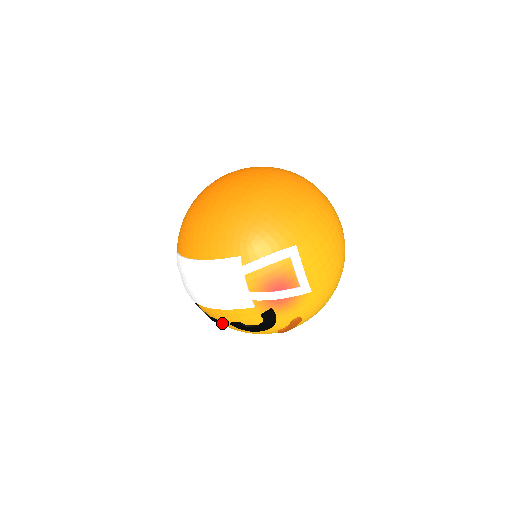
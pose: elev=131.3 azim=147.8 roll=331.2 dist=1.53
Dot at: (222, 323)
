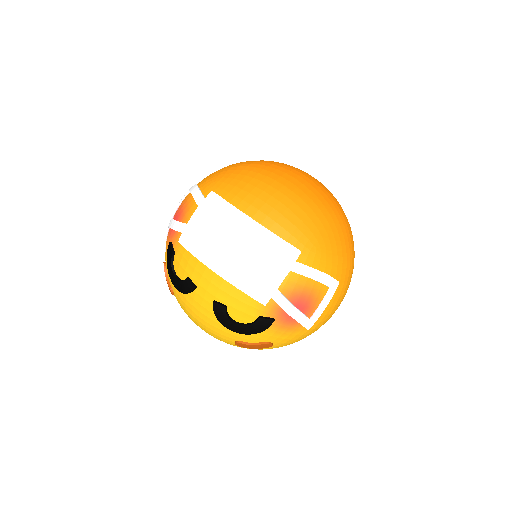
Dot at: (194, 292)
